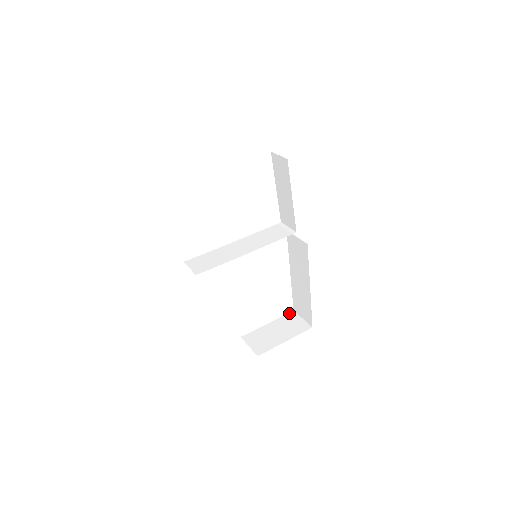
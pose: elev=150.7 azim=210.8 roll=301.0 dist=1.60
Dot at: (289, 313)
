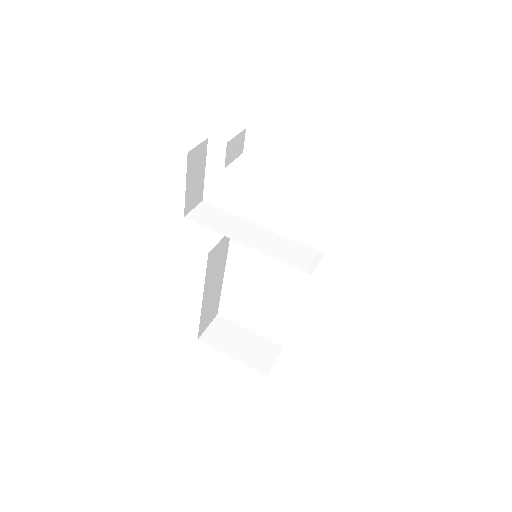
Dot at: (277, 344)
